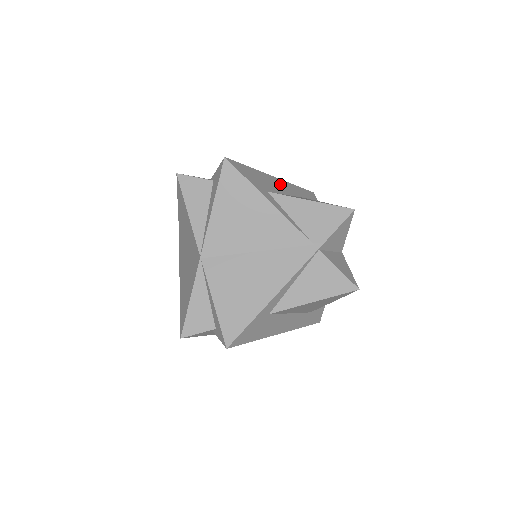
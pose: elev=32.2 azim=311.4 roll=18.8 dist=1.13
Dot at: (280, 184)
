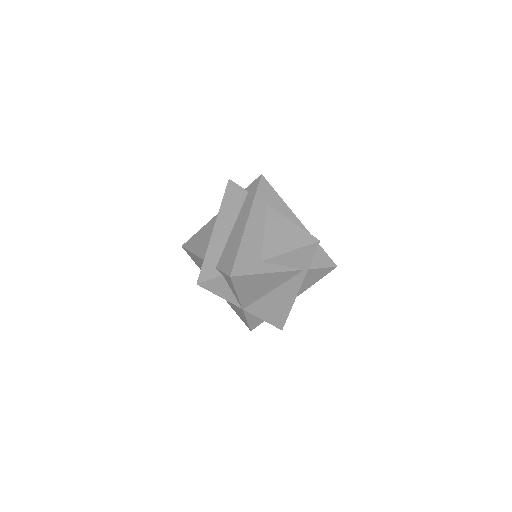
Dot at: (253, 227)
